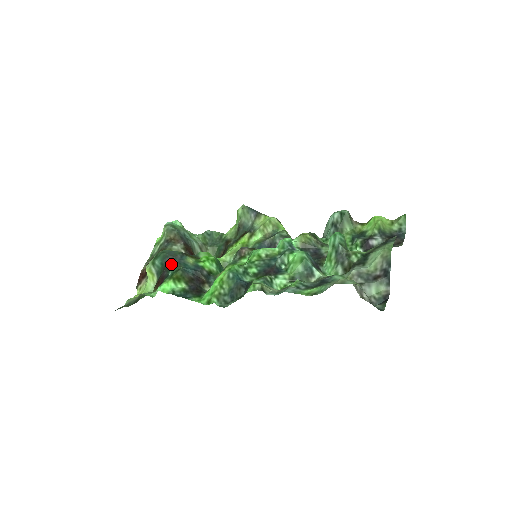
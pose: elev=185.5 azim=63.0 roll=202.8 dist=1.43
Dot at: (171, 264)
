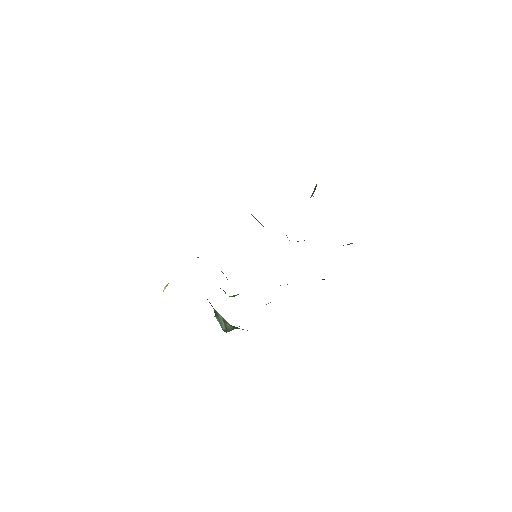
Dot at: occluded
